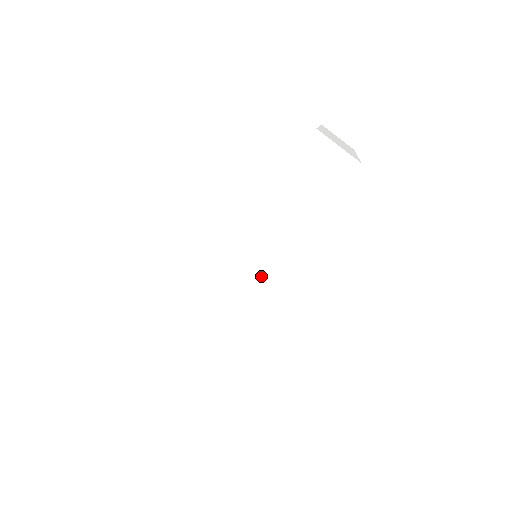
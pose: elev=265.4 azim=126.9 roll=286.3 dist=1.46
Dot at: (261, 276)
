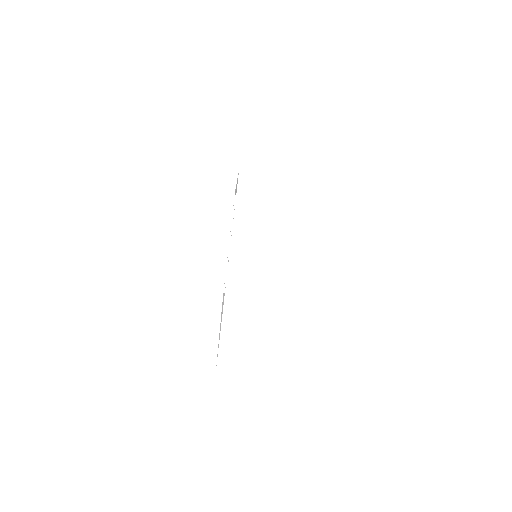
Dot at: occluded
